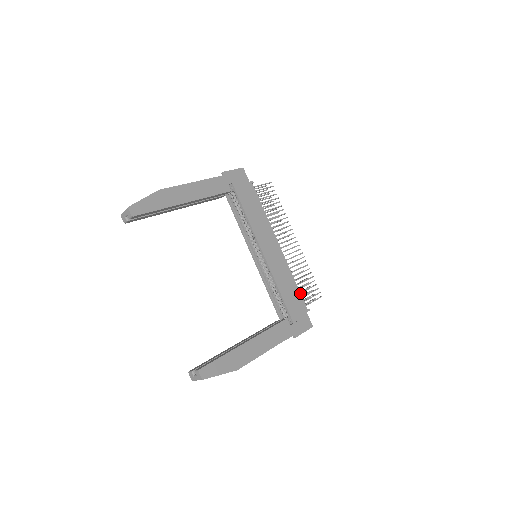
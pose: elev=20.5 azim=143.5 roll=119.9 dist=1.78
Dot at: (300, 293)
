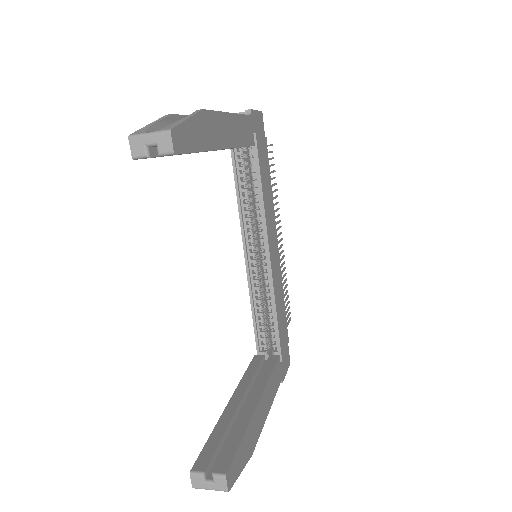
Dot at: occluded
